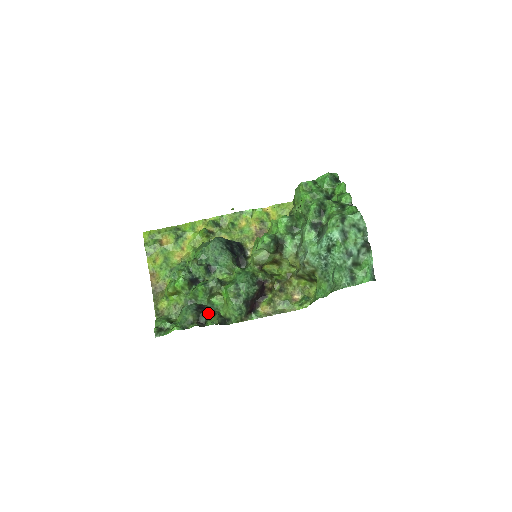
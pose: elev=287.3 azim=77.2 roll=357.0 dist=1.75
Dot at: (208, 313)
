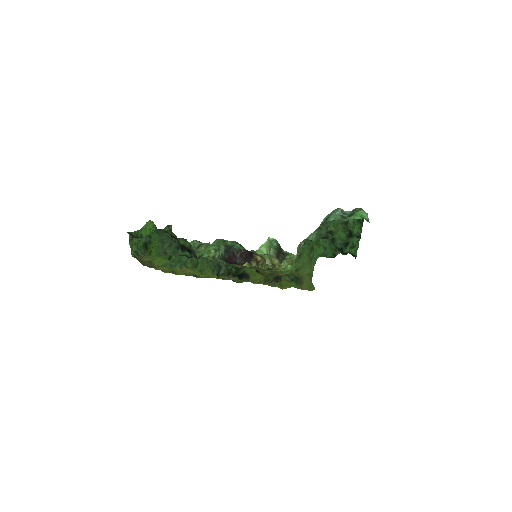
Dot at: (185, 249)
